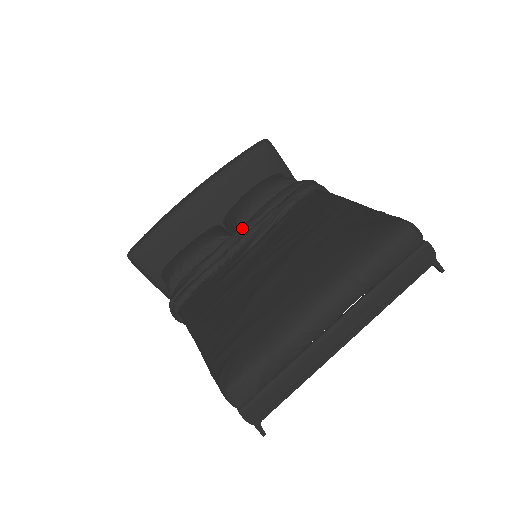
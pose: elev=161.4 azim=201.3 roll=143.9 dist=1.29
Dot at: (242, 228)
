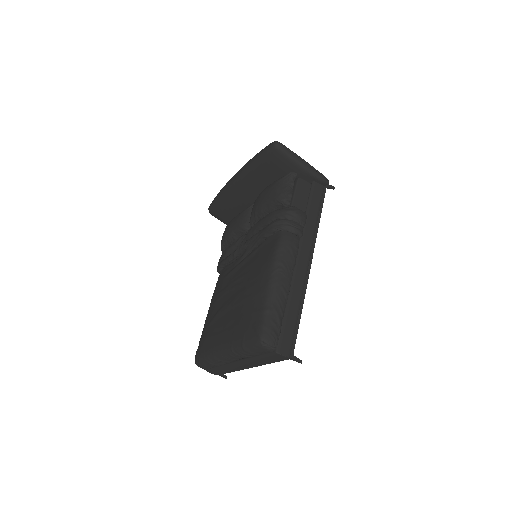
Dot at: (246, 234)
